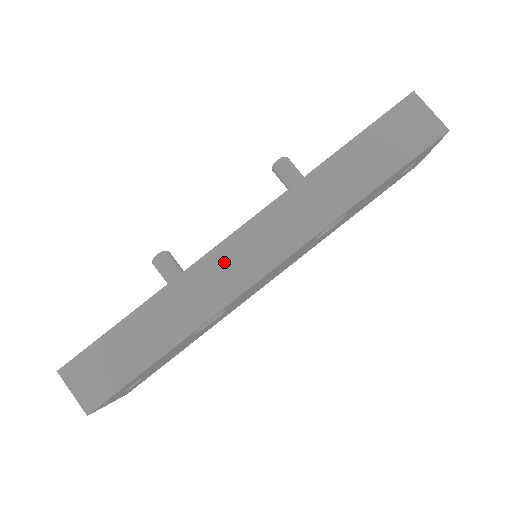
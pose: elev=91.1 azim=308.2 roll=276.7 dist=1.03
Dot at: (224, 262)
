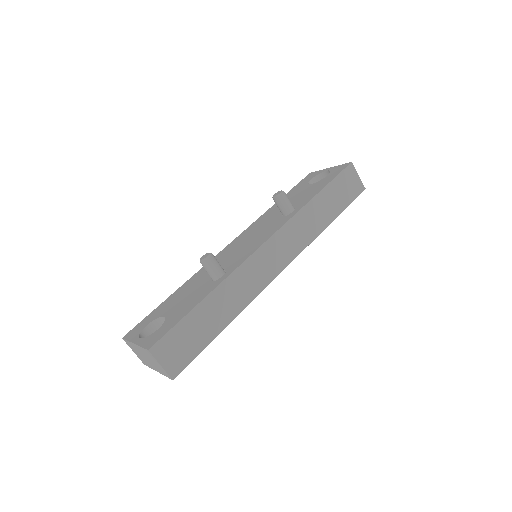
Dot at: (259, 263)
